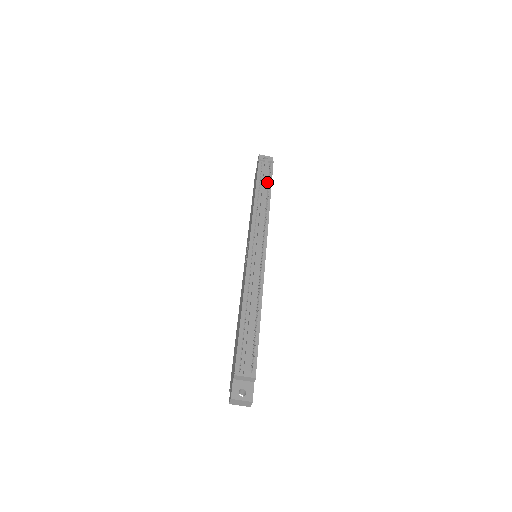
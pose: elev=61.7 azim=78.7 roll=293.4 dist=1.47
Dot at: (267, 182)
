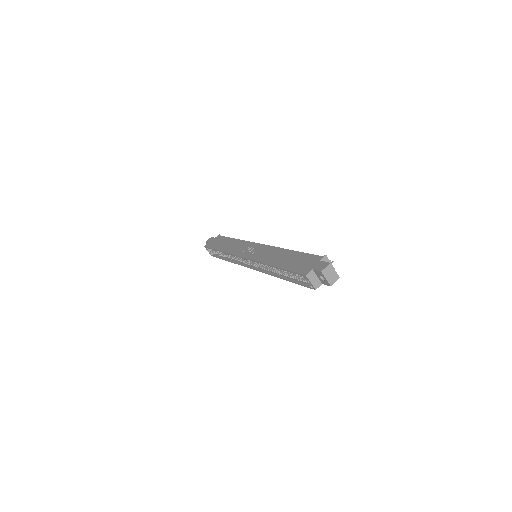
Dot at: occluded
